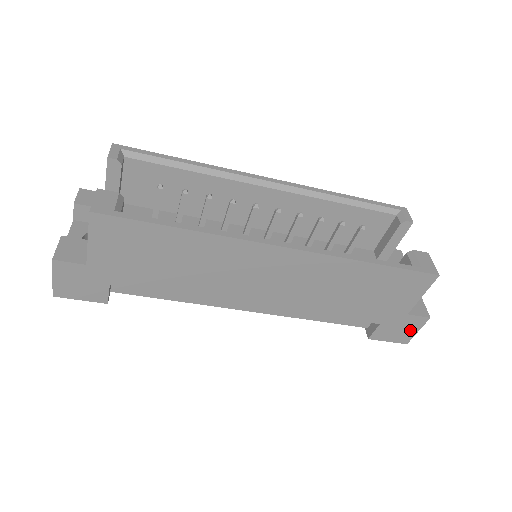
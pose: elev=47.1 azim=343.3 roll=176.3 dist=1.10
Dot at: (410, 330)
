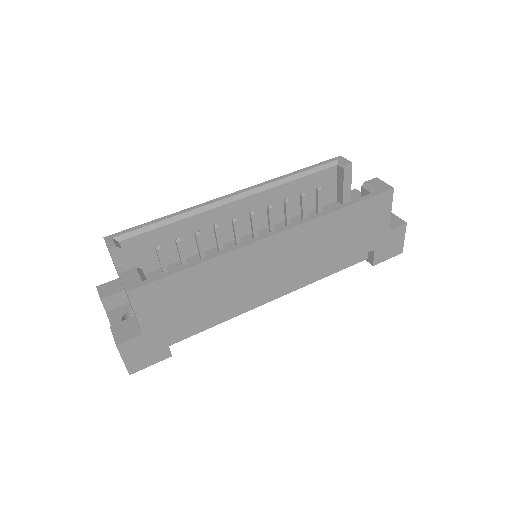
Dot at: (398, 241)
